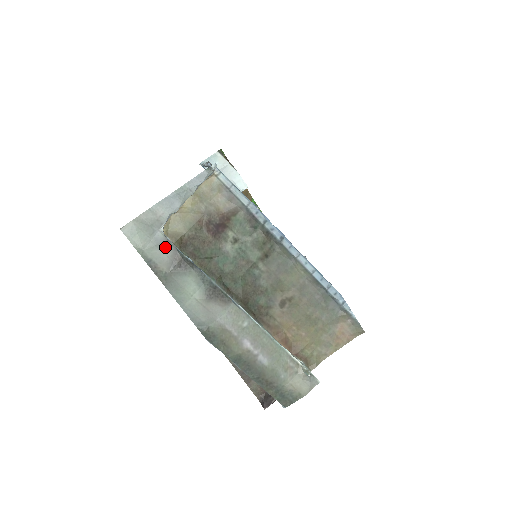
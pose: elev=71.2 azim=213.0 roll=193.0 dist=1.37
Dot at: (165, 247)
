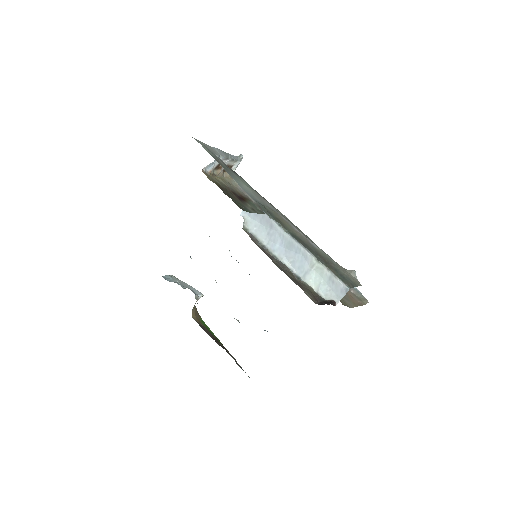
Dot at: occluded
